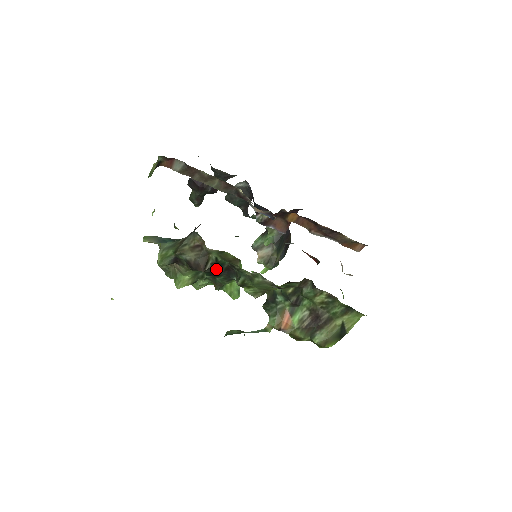
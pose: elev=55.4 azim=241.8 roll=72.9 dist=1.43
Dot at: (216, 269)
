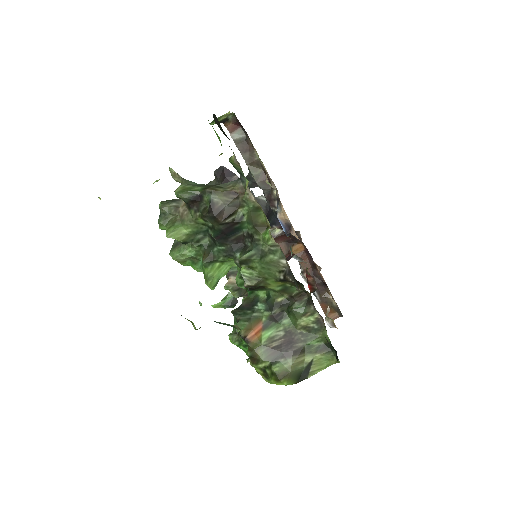
Dot at: (229, 231)
